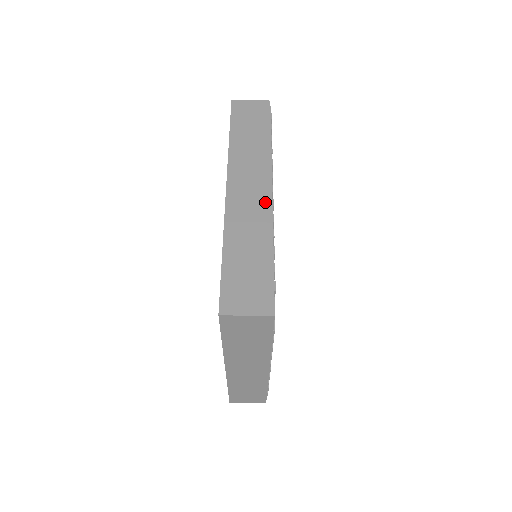
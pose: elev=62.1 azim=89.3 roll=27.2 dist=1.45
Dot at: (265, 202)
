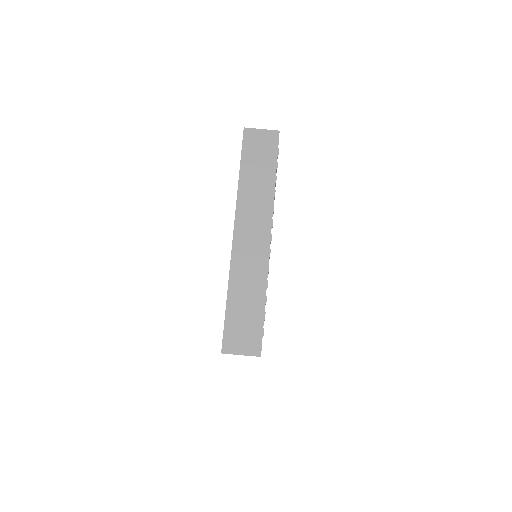
Dot at: (264, 252)
